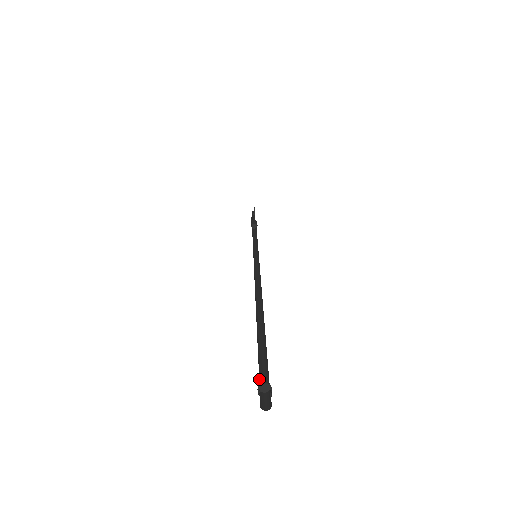
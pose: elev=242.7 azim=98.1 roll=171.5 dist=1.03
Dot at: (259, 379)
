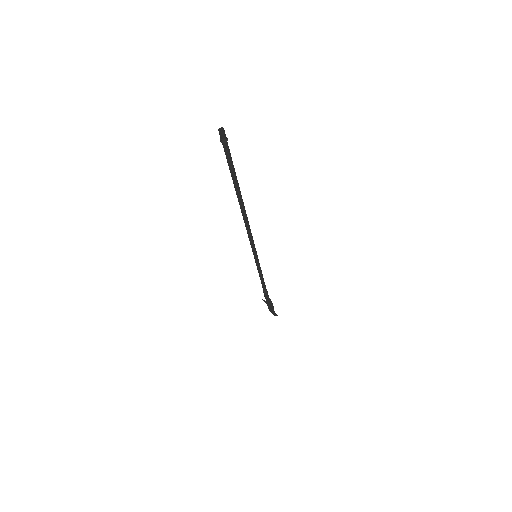
Dot at: (225, 150)
